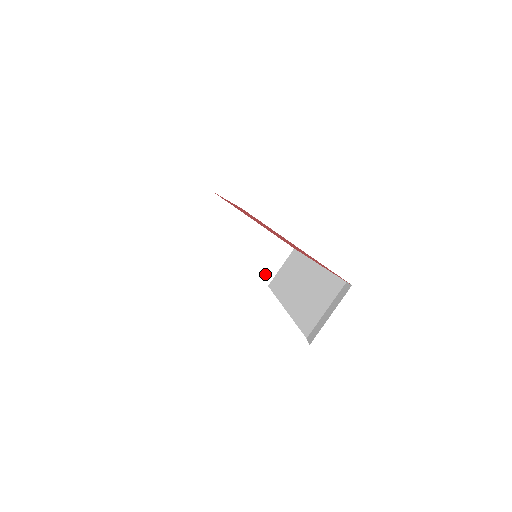
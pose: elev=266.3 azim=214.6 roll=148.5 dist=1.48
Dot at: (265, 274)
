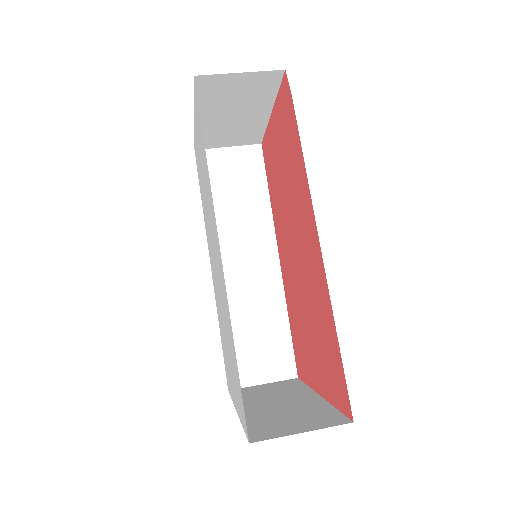
Dot at: (265, 433)
